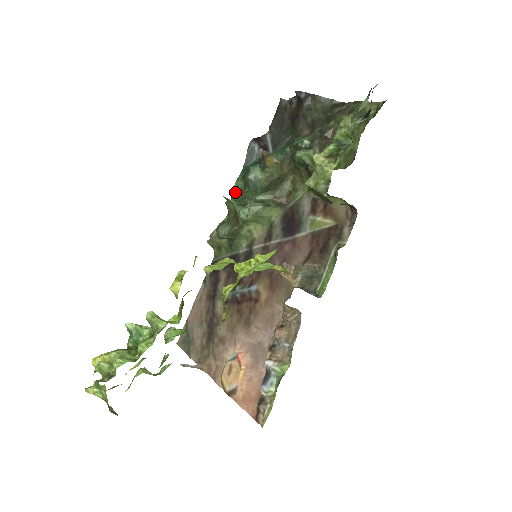
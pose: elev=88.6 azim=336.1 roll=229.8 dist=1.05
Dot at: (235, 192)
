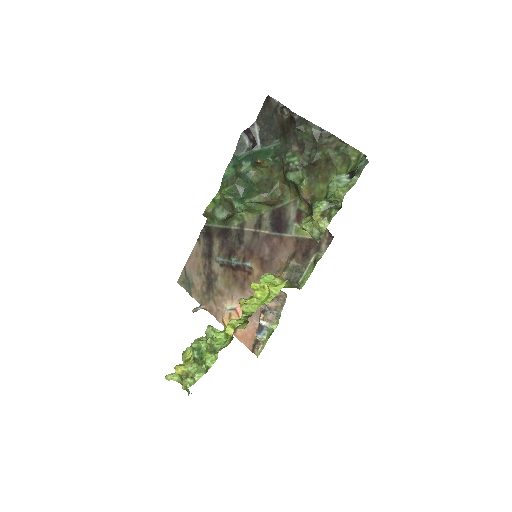
Dot at: (226, 176)
